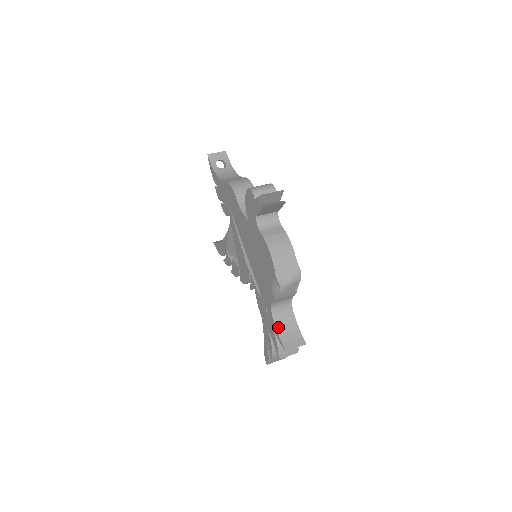
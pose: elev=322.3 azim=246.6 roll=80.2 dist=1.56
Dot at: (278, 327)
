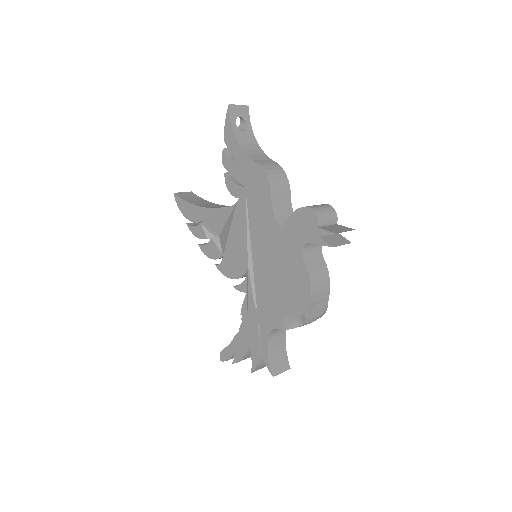
Dot at: (270, 349)
